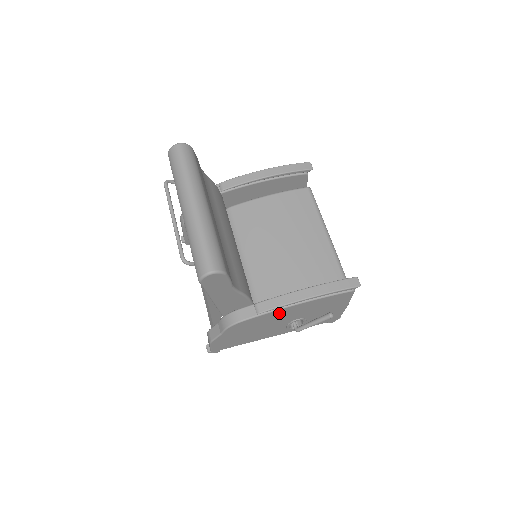
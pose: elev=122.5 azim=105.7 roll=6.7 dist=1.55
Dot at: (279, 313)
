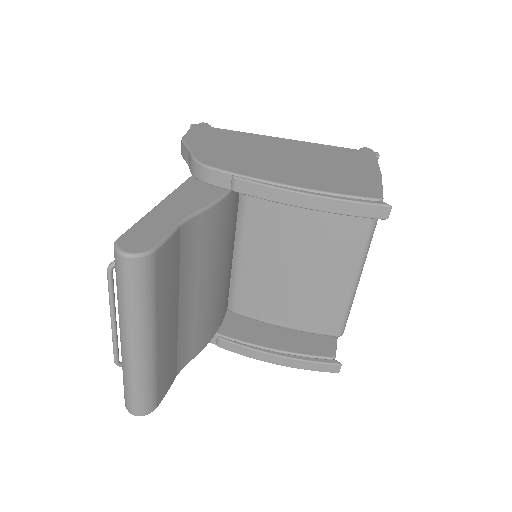
Dot at: occluded
